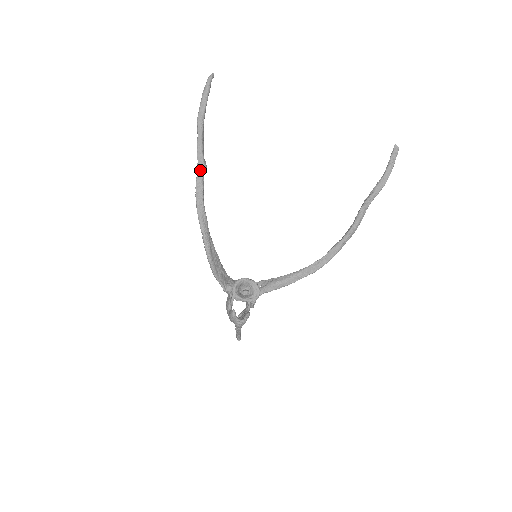
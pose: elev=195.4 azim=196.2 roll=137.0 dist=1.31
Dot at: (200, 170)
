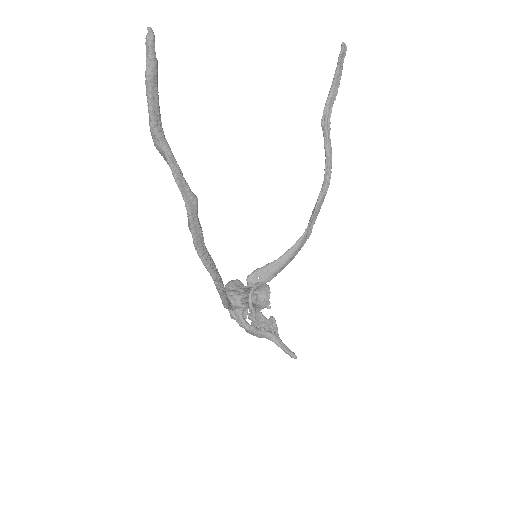
Dot at: (192, 207)
